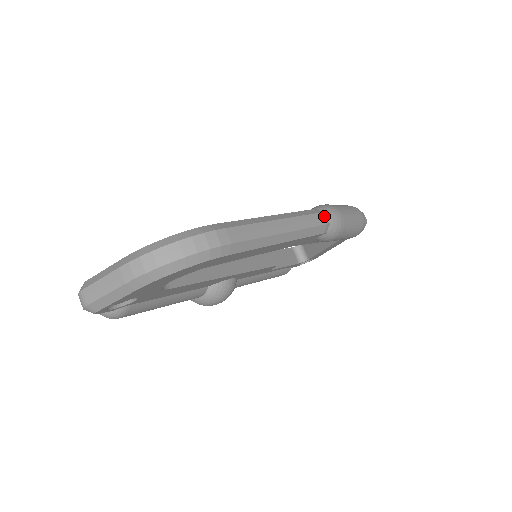
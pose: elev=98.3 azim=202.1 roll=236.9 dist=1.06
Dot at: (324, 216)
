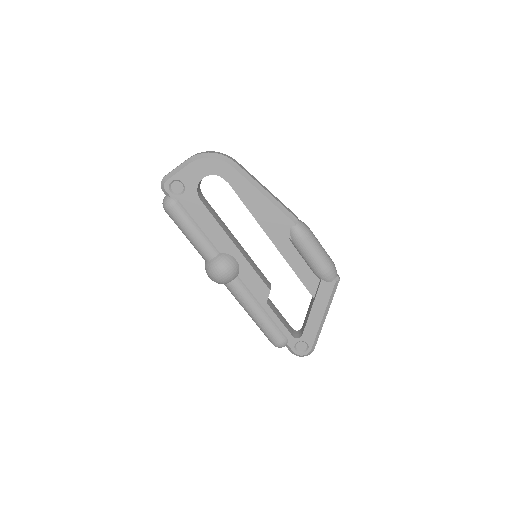
Dot at: (297, 217)
